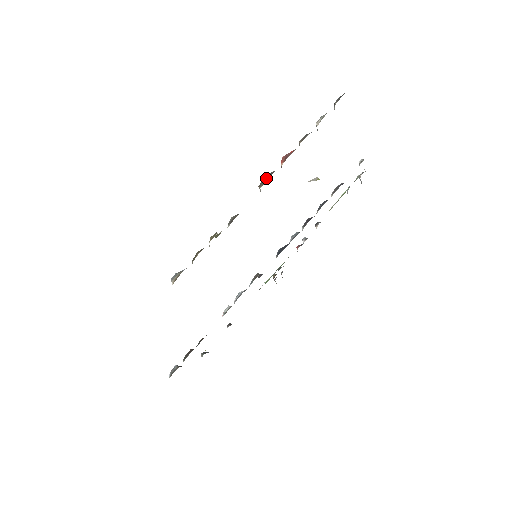
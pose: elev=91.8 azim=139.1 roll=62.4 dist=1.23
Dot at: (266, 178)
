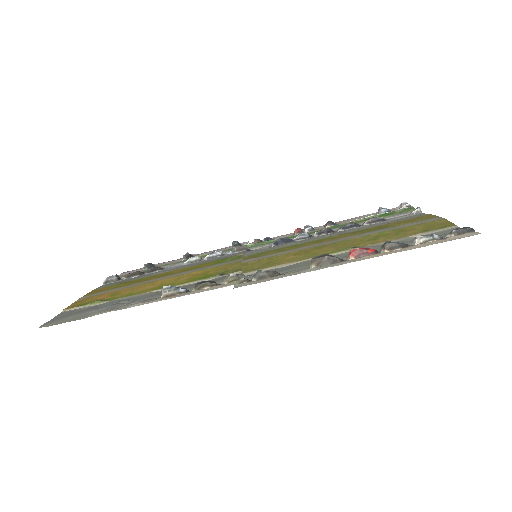
Dot at: (325, 261)
